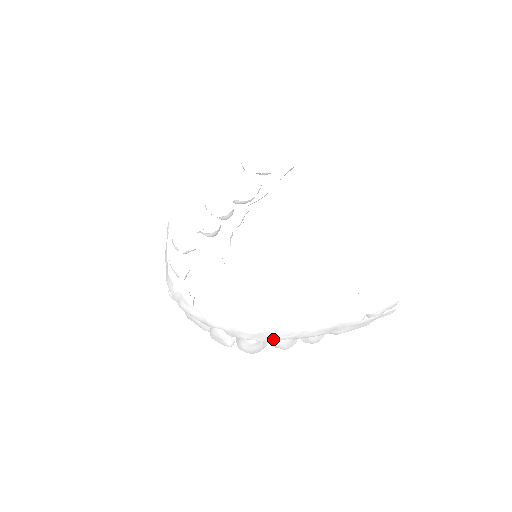
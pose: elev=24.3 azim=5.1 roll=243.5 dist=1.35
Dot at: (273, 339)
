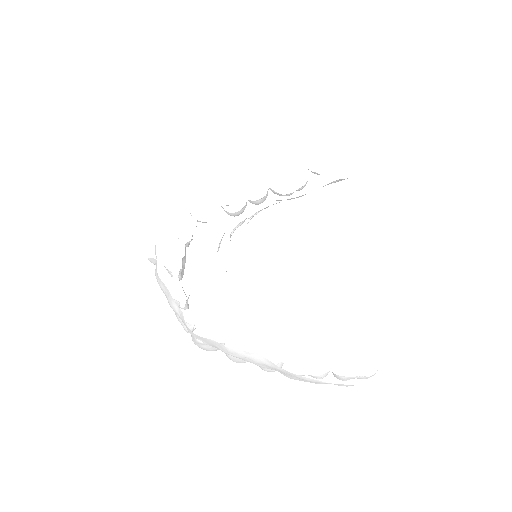
Dot at: occluded
